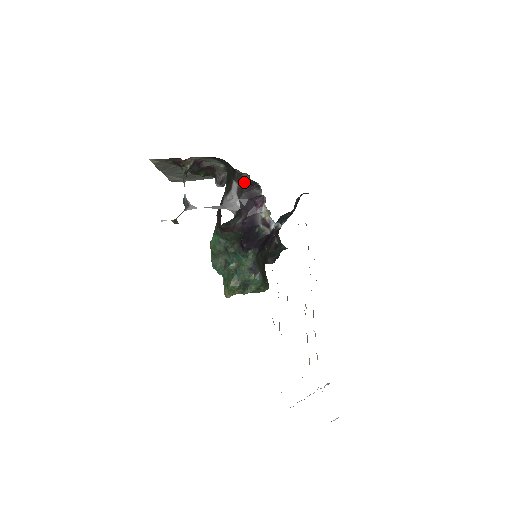
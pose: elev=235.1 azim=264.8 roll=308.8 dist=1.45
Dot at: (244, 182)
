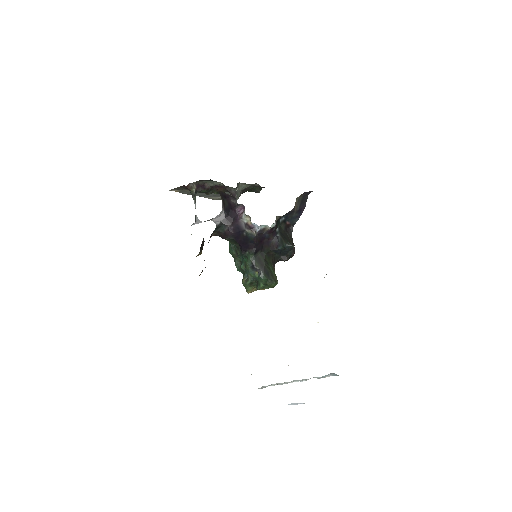
Dot at: (222, 196)
